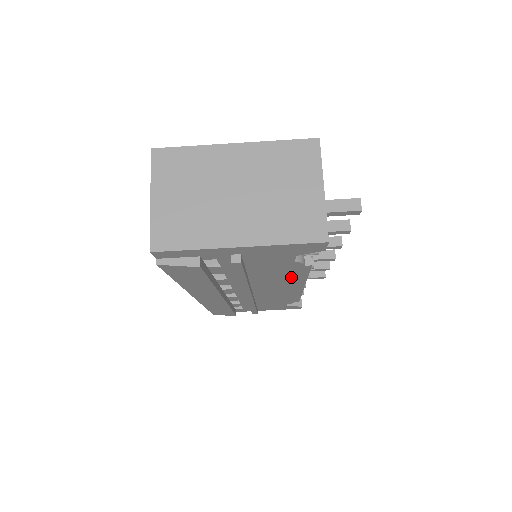
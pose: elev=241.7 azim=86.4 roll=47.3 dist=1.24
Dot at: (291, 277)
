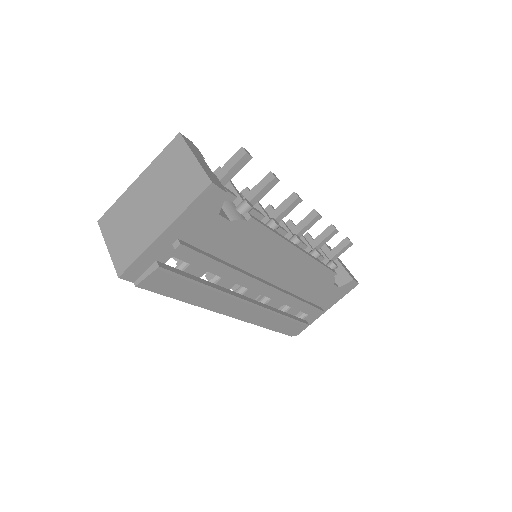
Dot at: (265, 243)
